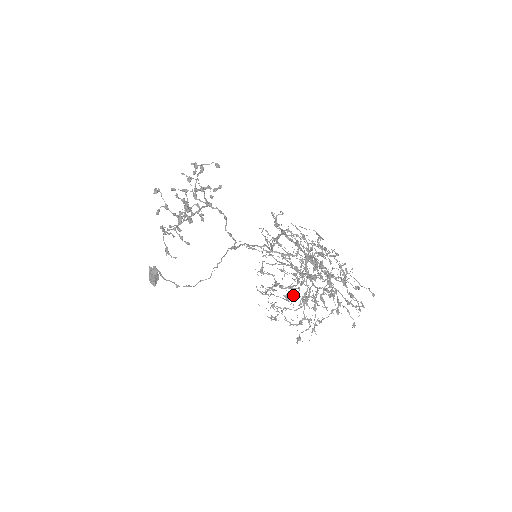
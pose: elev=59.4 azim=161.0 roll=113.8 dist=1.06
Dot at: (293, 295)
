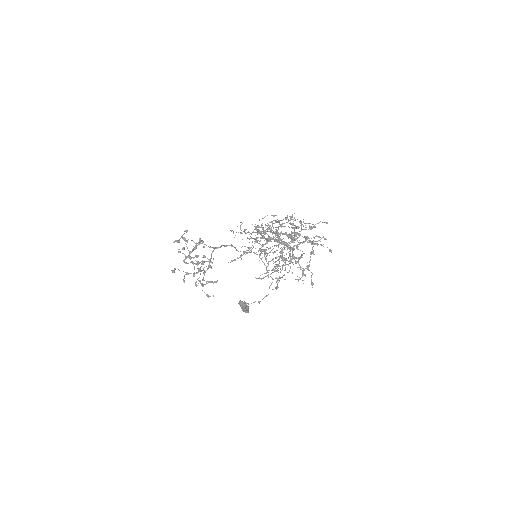
Dot at: (277, 266)
